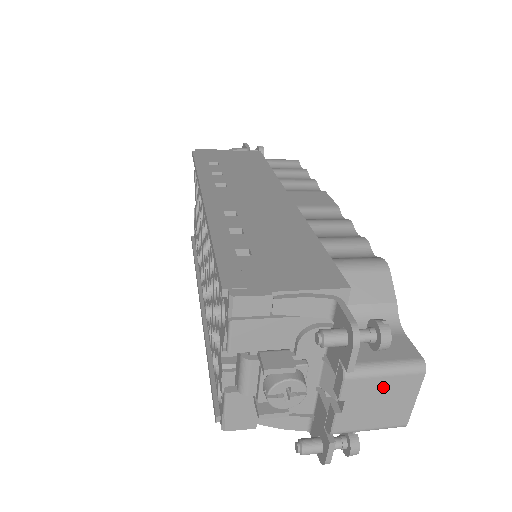
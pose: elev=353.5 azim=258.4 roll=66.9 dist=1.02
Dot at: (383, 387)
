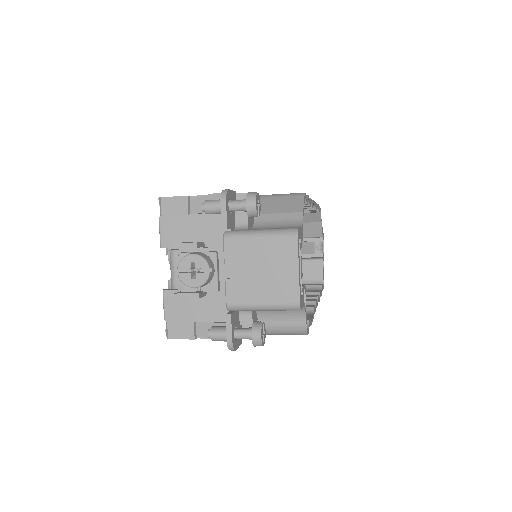
Dot at: (261, 251)
